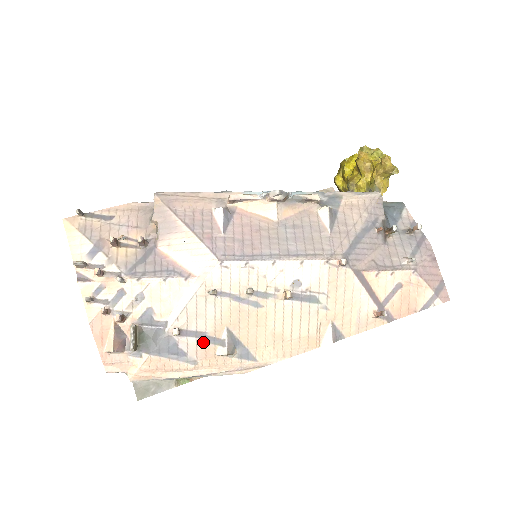
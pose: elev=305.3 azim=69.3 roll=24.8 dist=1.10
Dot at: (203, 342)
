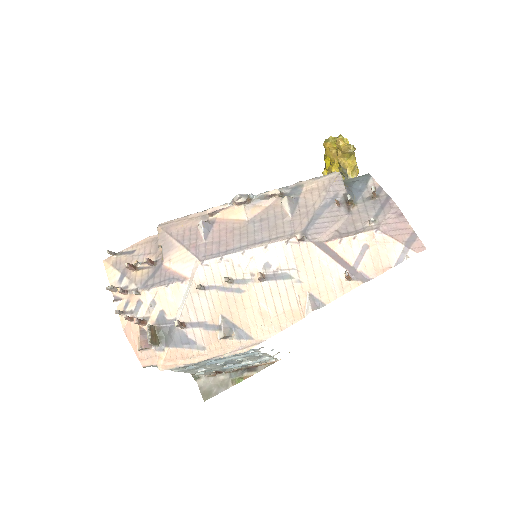
Dot at: (206, 330)
